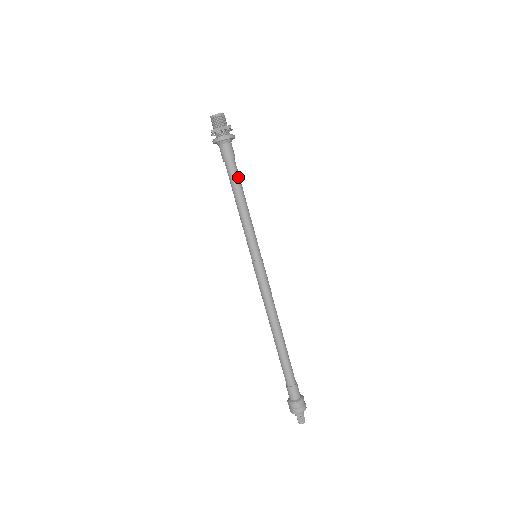
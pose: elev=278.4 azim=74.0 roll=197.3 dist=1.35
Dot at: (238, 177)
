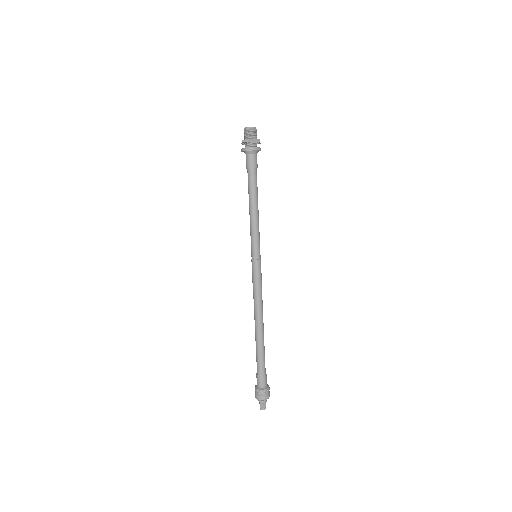
Dot at: (256, 185)
